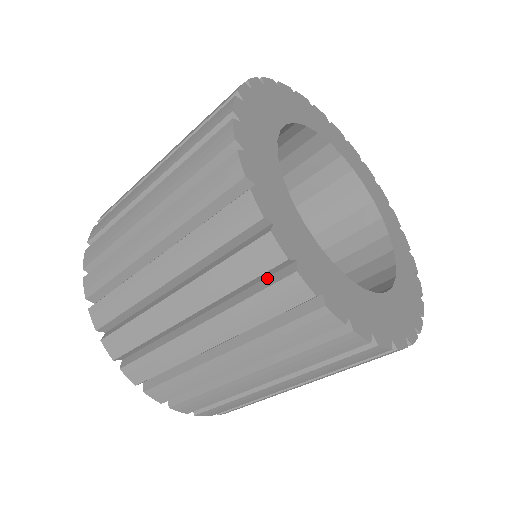
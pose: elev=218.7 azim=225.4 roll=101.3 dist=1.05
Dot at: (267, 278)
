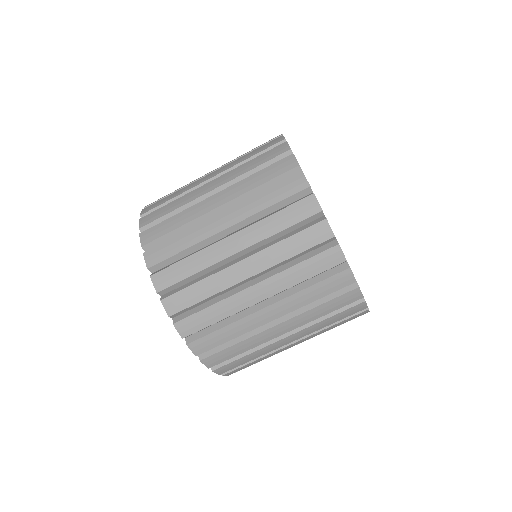
Dot at: (303, 226)
